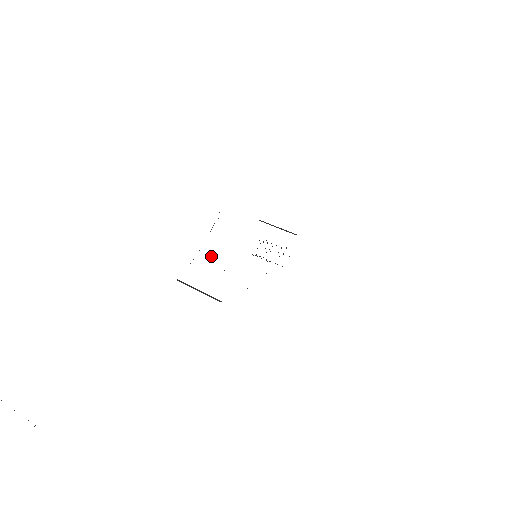
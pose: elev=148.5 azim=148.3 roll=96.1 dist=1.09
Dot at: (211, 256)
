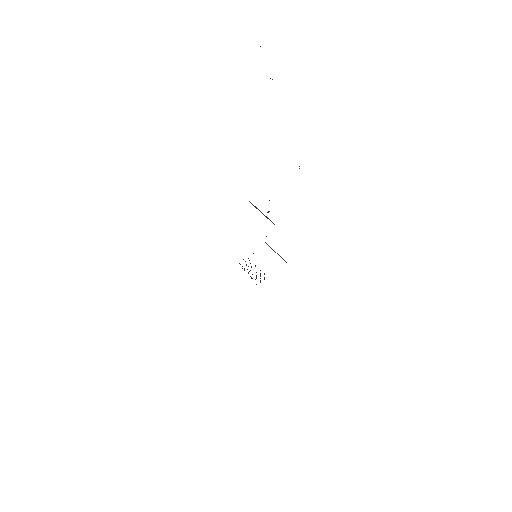
Dot at: (267, 212)
